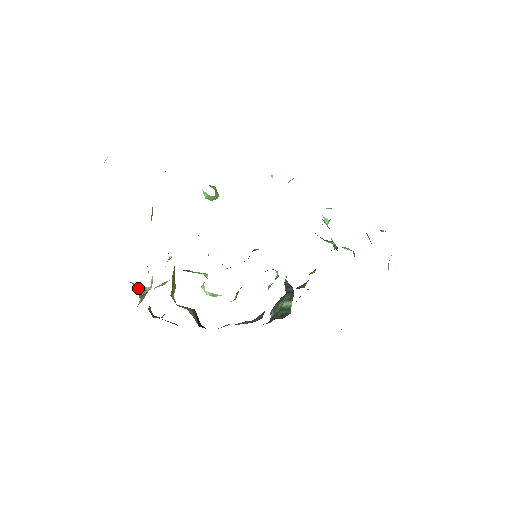
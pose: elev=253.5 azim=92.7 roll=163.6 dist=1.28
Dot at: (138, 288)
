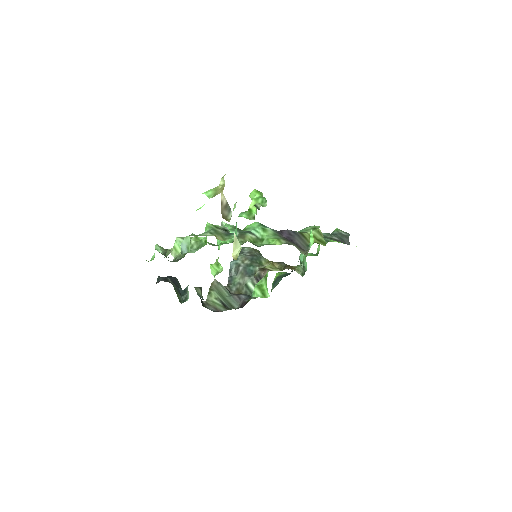
Dot at: occluded
